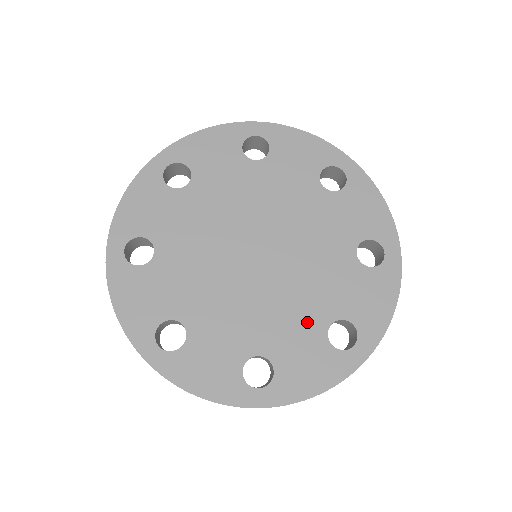
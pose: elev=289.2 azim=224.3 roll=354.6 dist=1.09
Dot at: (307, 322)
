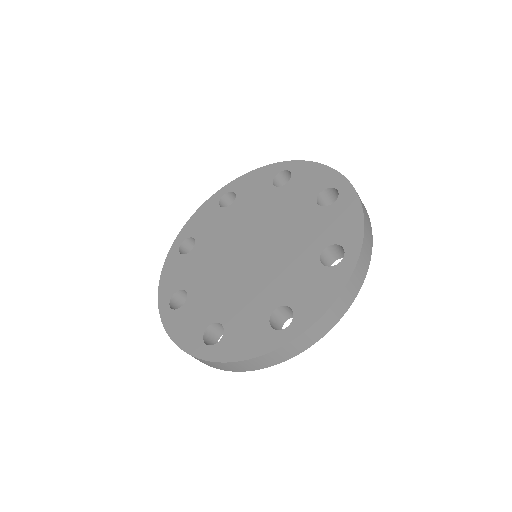
Dot at: (302, 265)
